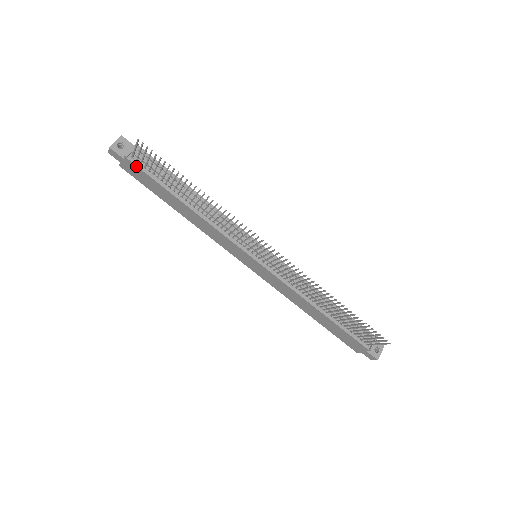
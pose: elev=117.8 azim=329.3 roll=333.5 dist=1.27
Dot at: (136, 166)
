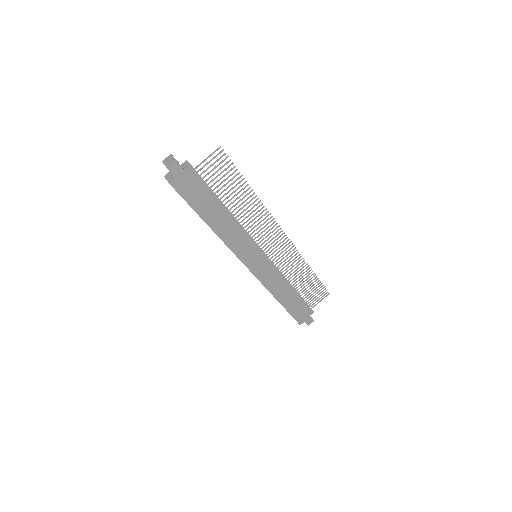
Dot at: (197, 178)
